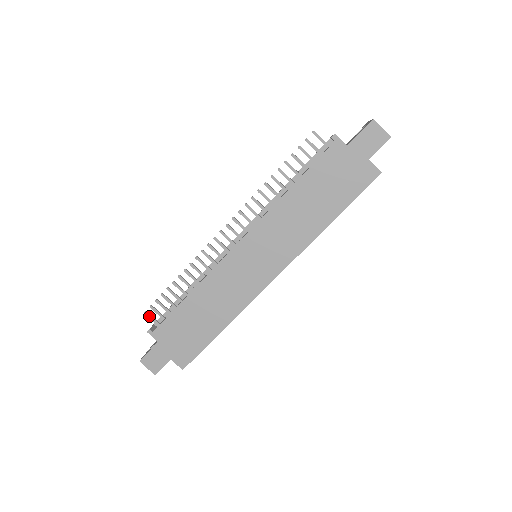
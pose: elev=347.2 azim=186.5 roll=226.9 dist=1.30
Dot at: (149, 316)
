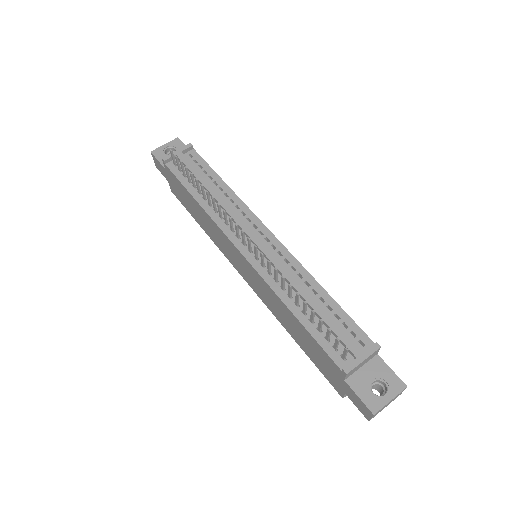
Dot at: (171, 155)
